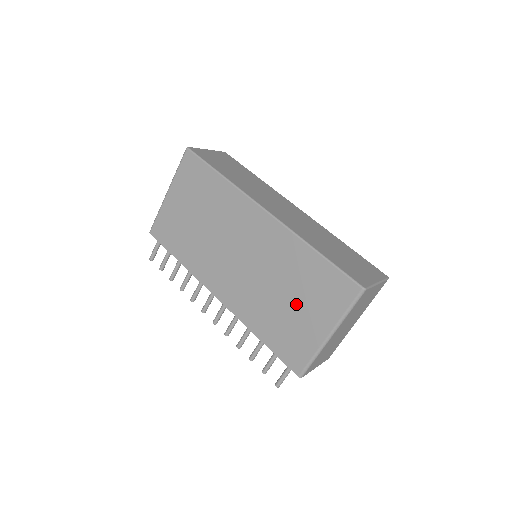
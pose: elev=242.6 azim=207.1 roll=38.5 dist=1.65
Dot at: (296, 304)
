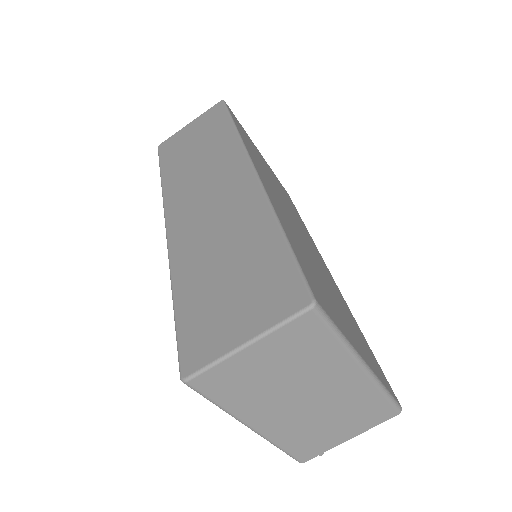
Dot at: occluded
